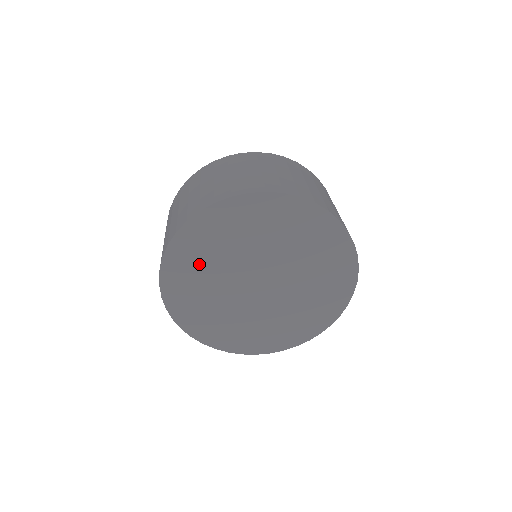
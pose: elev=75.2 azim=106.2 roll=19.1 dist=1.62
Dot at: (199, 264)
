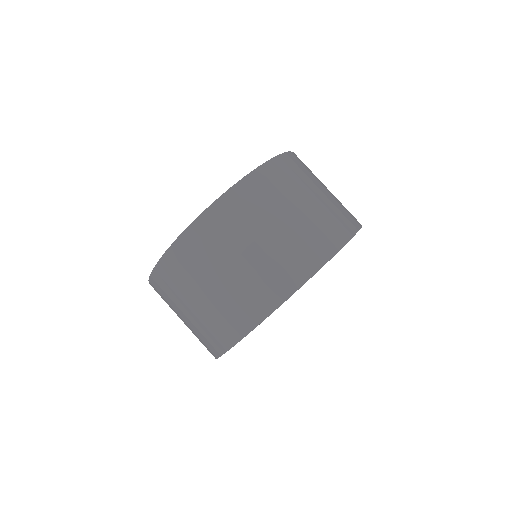
Dot at: occluded
